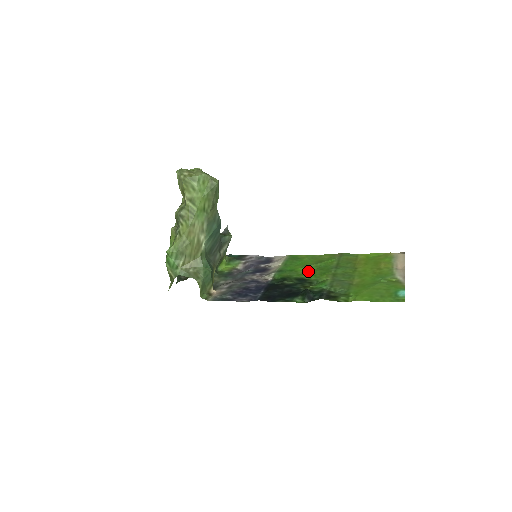
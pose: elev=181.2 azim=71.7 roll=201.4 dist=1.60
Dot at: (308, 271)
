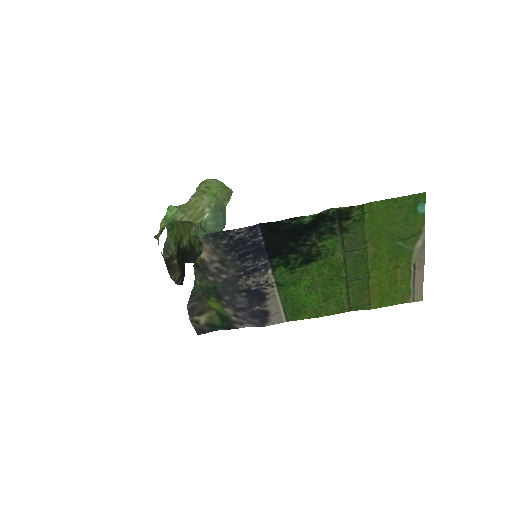
Dot at: (314, 277)
